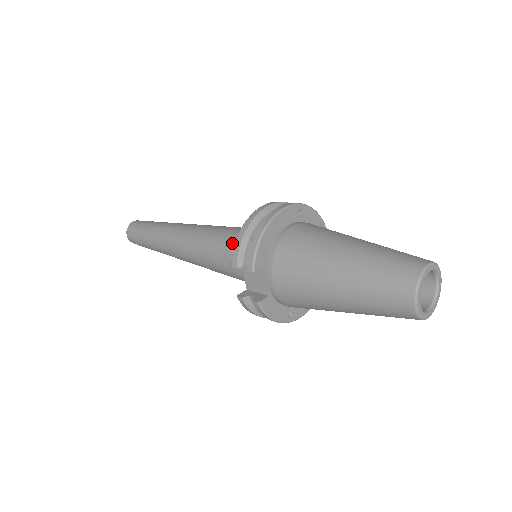
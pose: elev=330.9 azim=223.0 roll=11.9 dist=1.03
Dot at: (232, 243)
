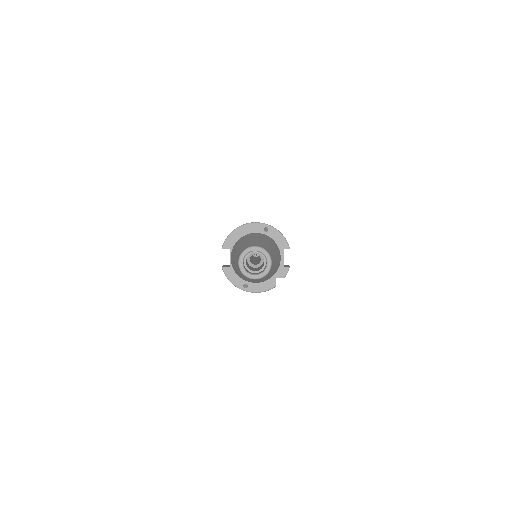
Dot at: occluded
